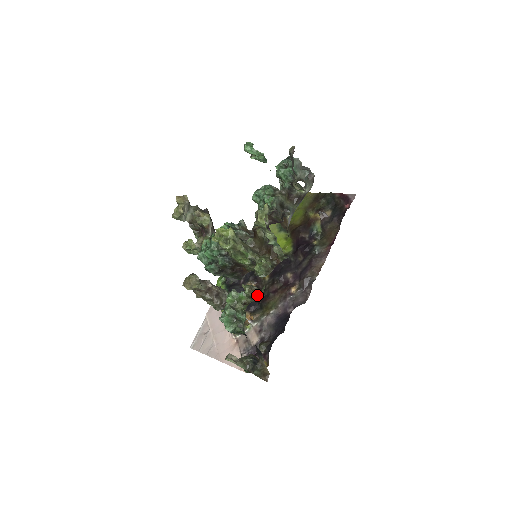
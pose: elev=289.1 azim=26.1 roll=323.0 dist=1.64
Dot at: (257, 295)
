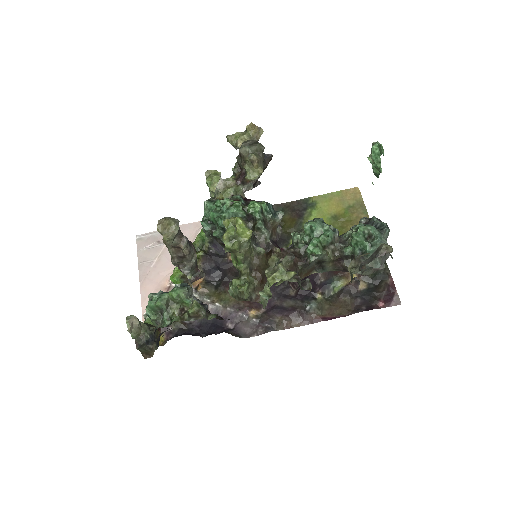
Dot at: (227, 271)
